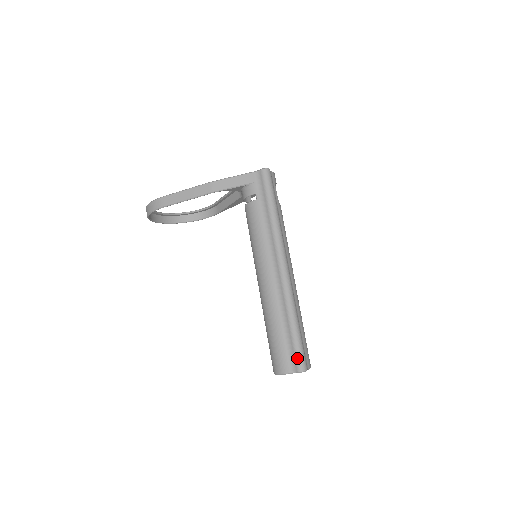
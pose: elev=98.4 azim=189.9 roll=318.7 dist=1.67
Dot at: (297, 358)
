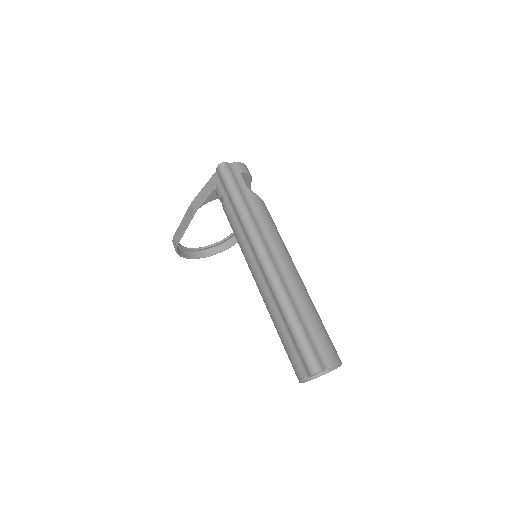
Dot at: (304, 358)
